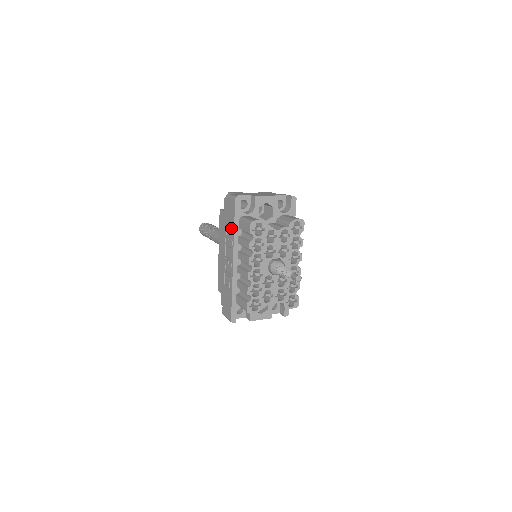
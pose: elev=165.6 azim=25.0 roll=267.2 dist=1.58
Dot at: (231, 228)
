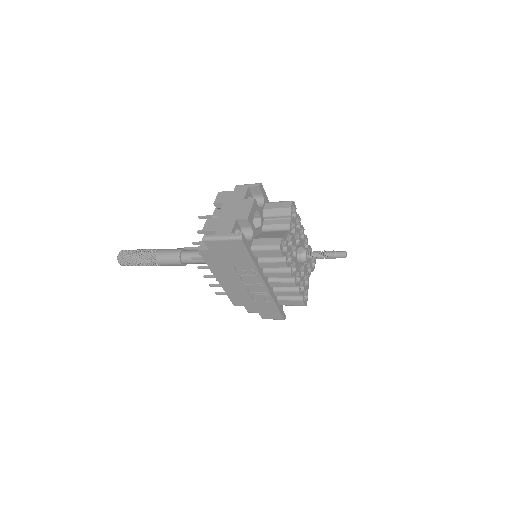
Dot at: (246, 262)
